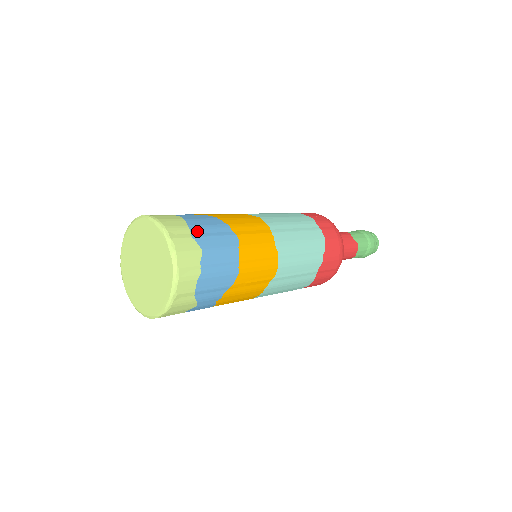
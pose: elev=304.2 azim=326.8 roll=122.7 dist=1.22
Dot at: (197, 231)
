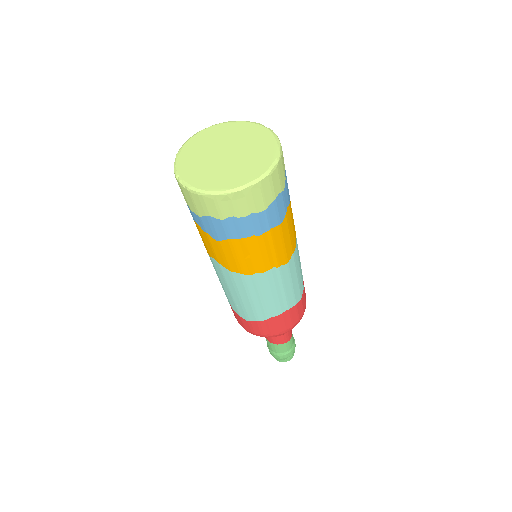
Dot at: occluded
